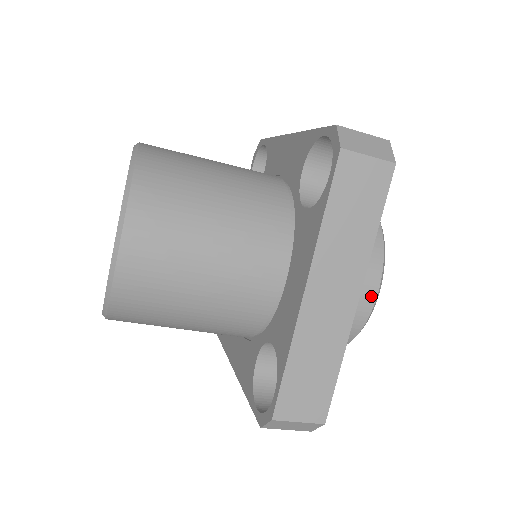
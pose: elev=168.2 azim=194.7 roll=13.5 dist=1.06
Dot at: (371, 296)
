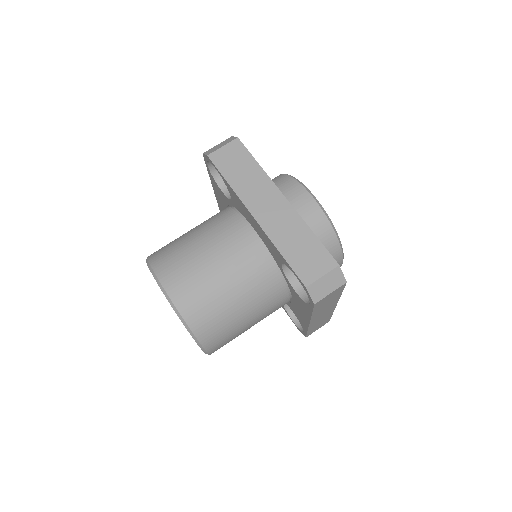
Dot at: (310, 200)
